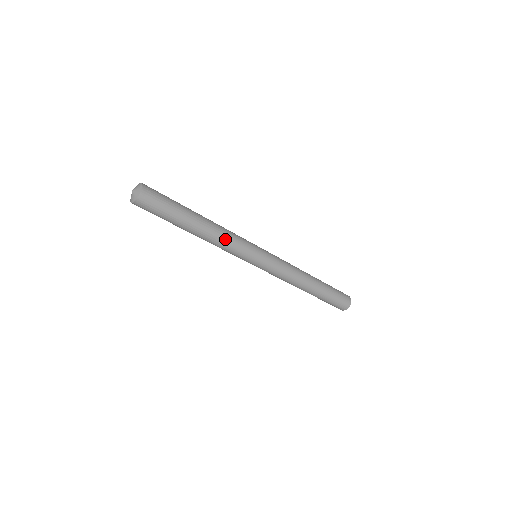
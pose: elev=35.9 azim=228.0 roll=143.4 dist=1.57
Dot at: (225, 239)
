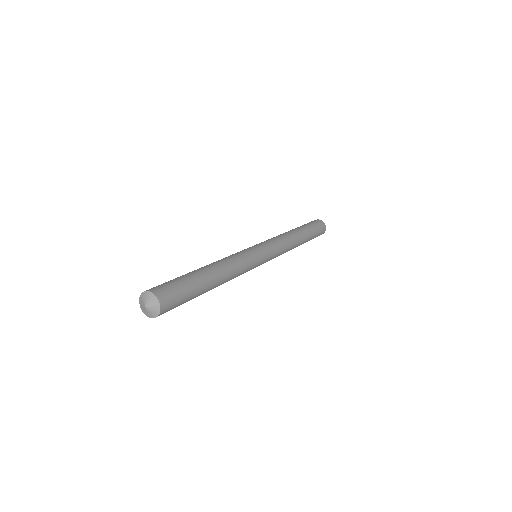
Dot at: (236, 275)
